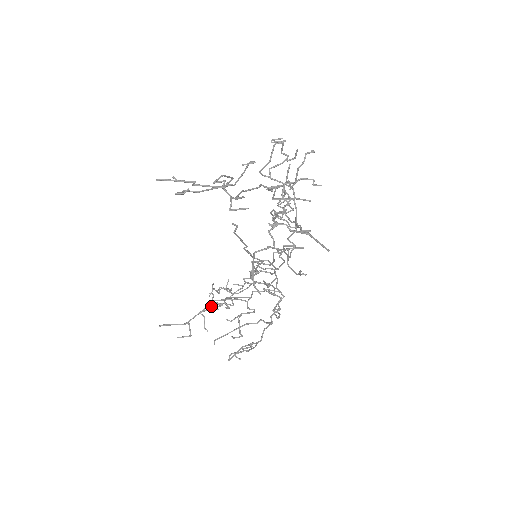
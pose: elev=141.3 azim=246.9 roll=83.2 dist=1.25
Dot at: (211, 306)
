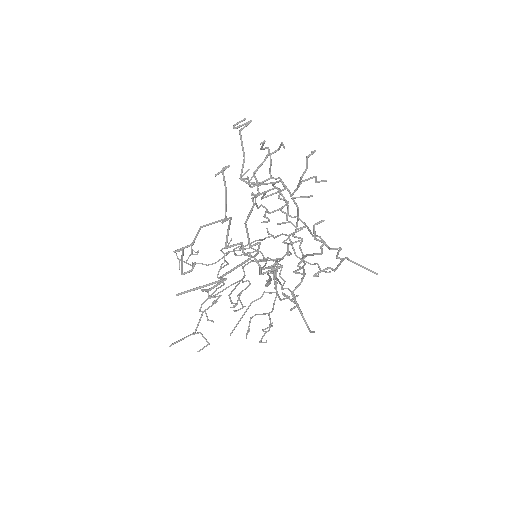
Dot at: (207, 299)
